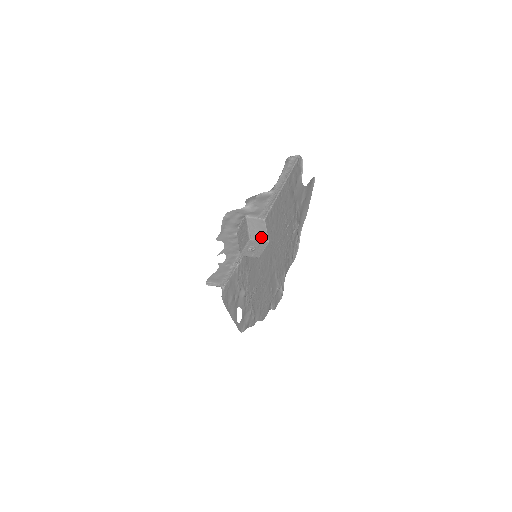
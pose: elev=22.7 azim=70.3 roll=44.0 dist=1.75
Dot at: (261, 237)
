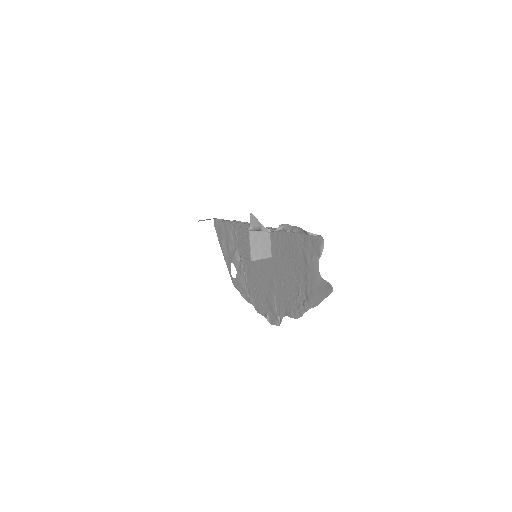
Dot at: (264, 254)
